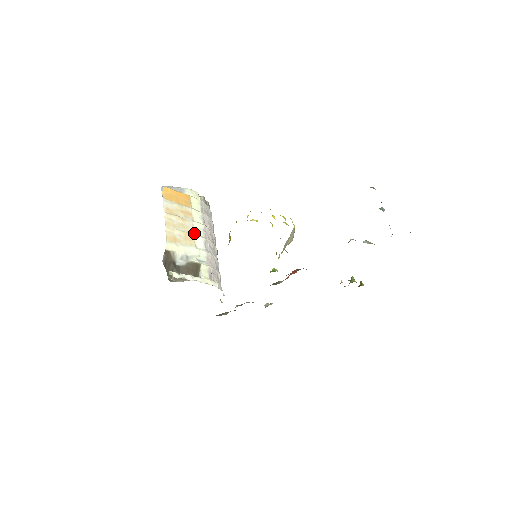
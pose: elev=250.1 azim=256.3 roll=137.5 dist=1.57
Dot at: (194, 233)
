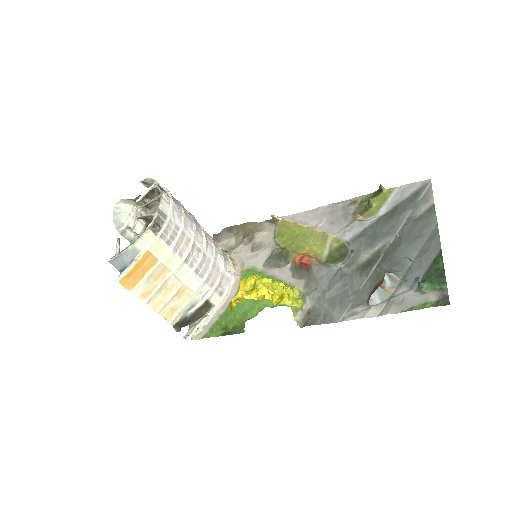
Dot at: (182, 281)
